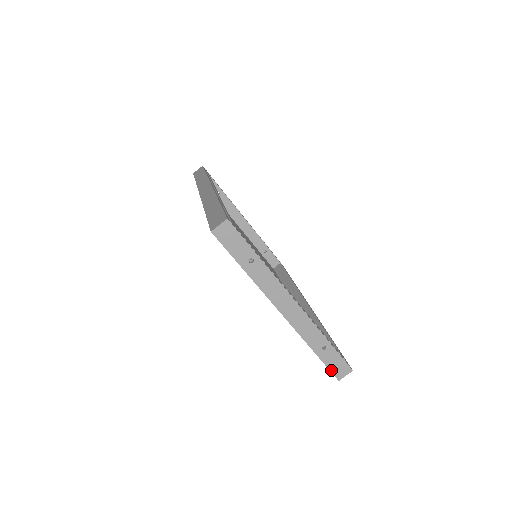
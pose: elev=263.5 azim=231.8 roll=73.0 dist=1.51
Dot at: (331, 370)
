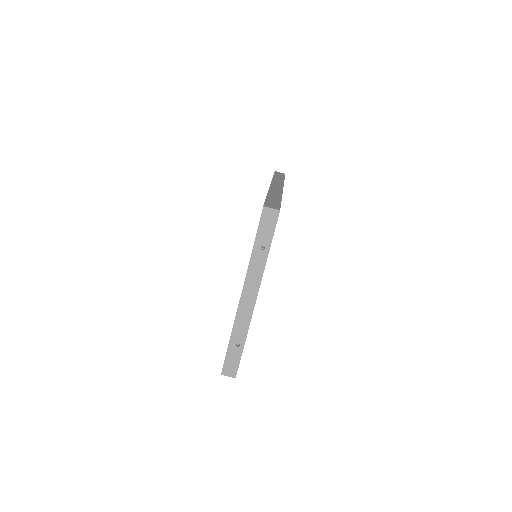
Dot at: (225, 363)
